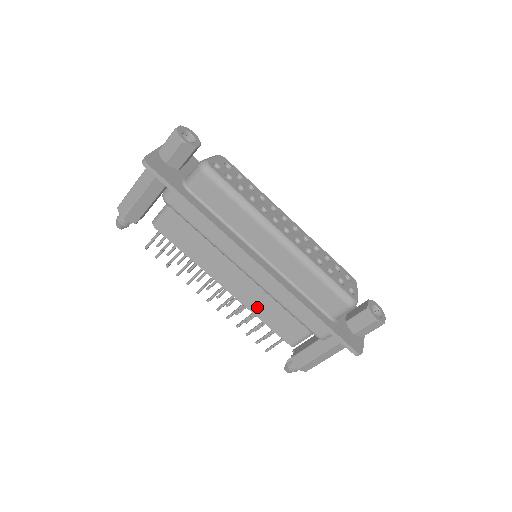
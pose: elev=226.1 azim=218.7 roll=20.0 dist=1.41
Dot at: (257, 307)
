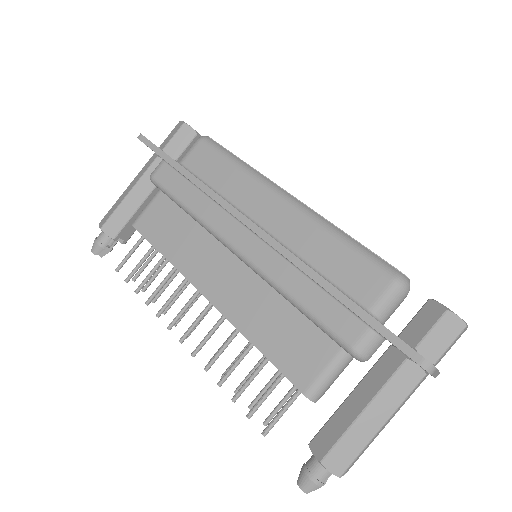
Dot at: (250, 321)
